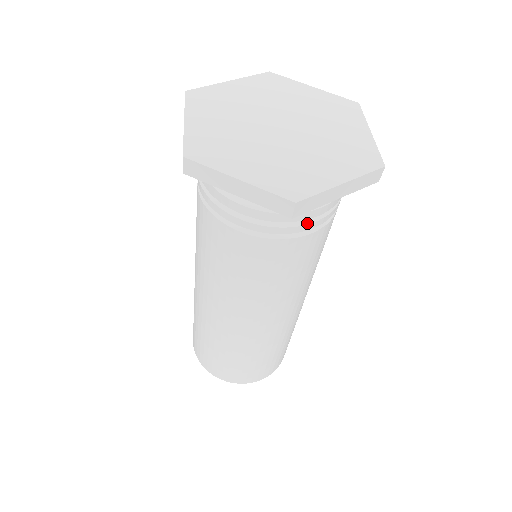
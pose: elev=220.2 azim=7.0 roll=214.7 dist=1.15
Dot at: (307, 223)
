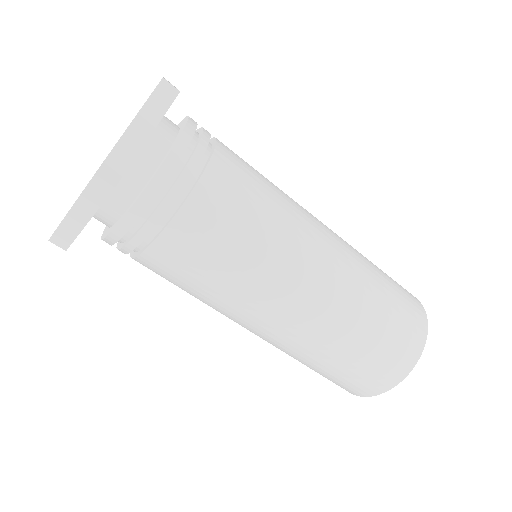
Dot at: (175, 181)
